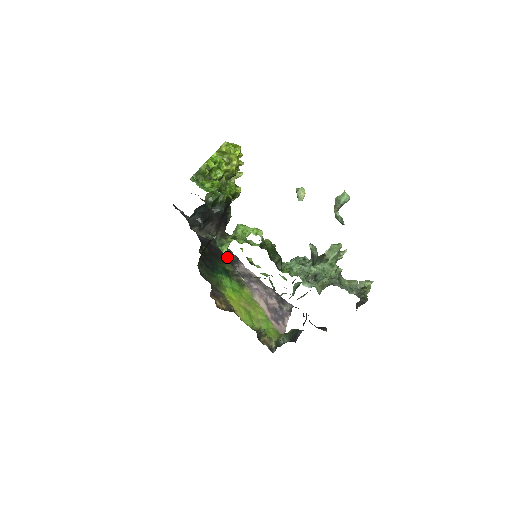
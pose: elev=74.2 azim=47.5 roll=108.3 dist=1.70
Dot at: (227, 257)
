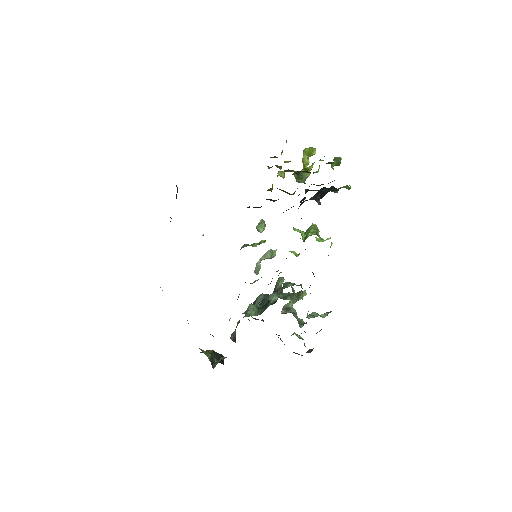
Dot at: occluded
